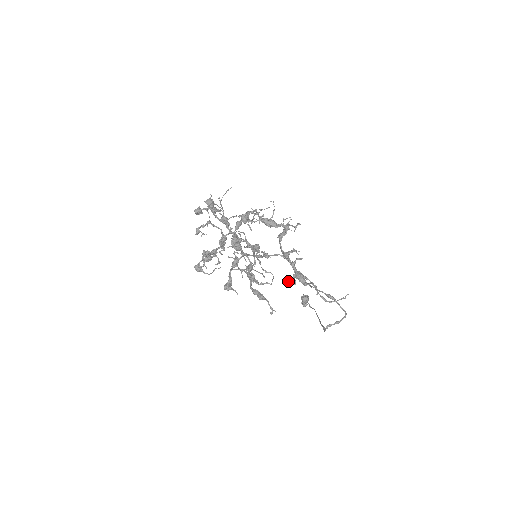
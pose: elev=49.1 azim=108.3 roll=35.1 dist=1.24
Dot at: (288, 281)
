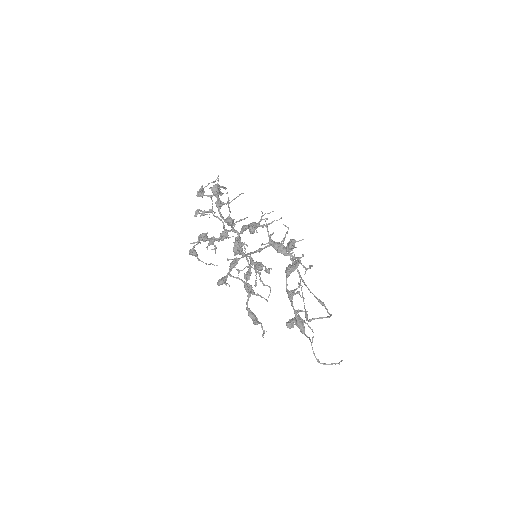
Dot at: (287, 324)
